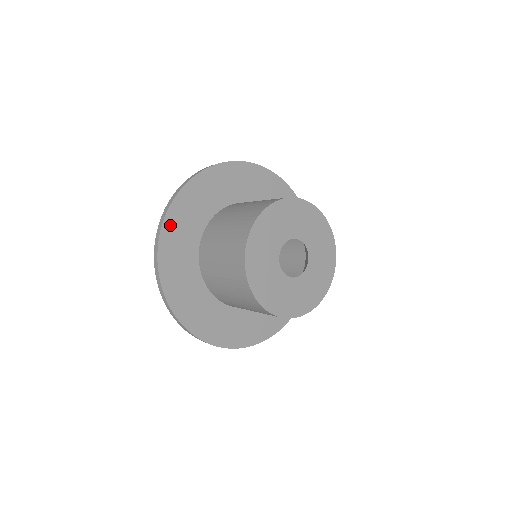
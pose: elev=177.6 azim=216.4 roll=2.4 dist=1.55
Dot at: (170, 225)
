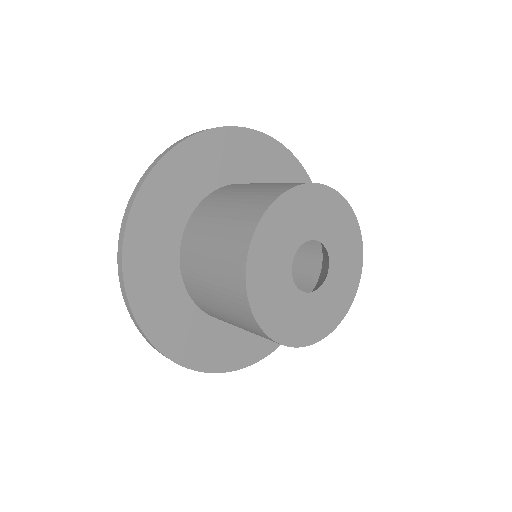
Dot at: (160, 177)
